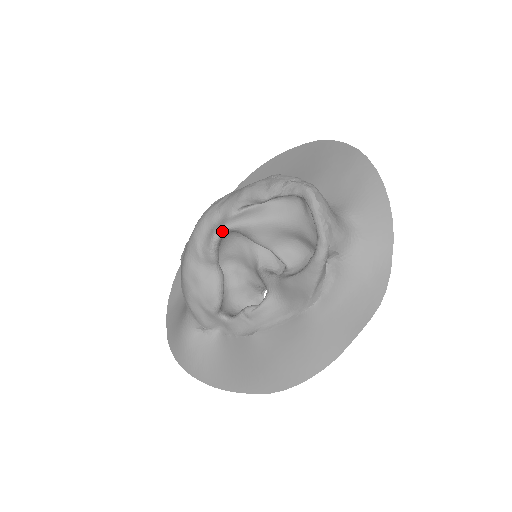
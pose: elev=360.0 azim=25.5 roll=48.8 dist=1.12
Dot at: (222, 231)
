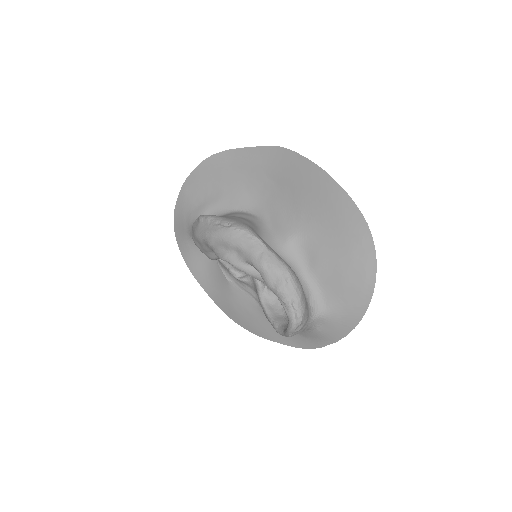
Dot at: (231, 264)
